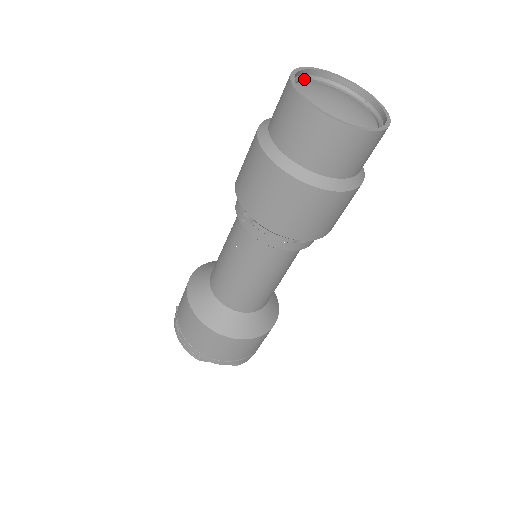
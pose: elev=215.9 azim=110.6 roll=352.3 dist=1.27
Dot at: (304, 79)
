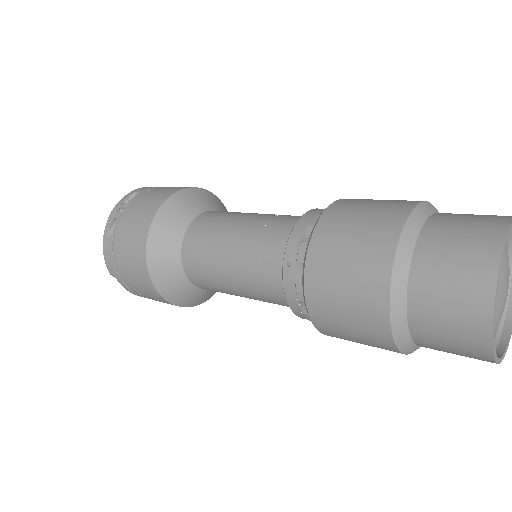
Dot at: occluded
